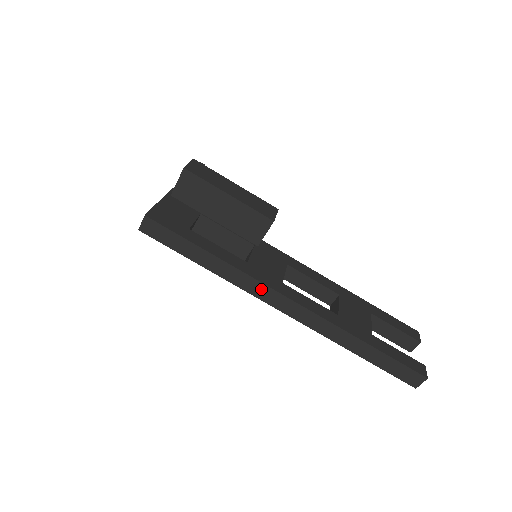
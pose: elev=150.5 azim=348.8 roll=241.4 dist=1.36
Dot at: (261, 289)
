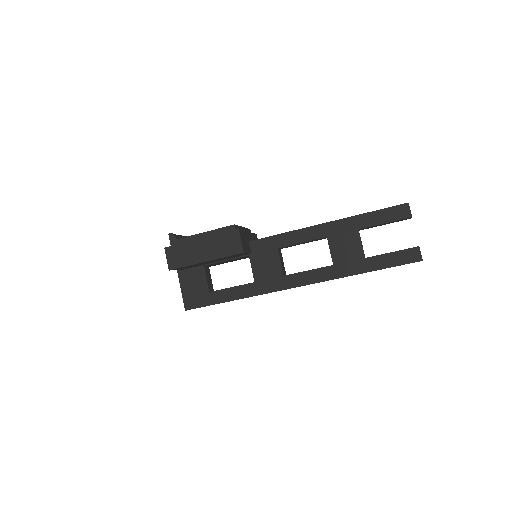
Dot at: occluded
